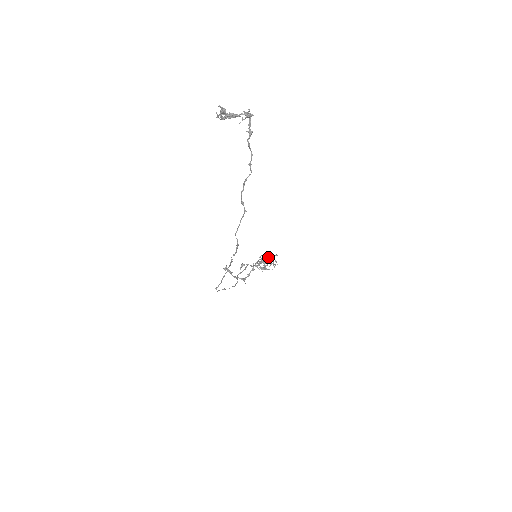
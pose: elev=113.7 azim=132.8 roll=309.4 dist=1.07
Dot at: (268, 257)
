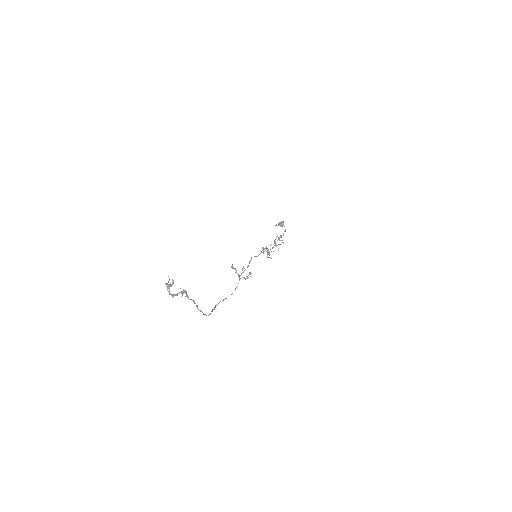
Dot at: (274, 240)
